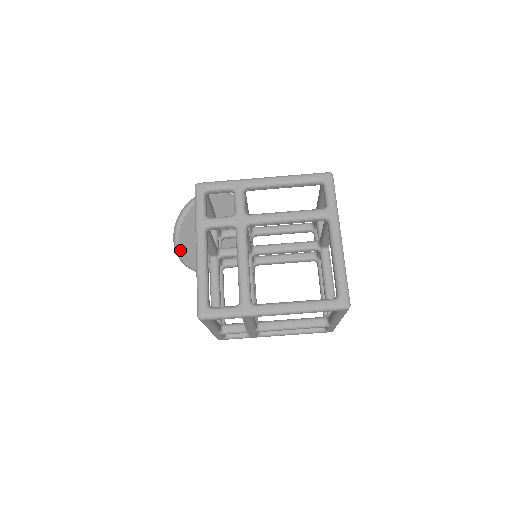
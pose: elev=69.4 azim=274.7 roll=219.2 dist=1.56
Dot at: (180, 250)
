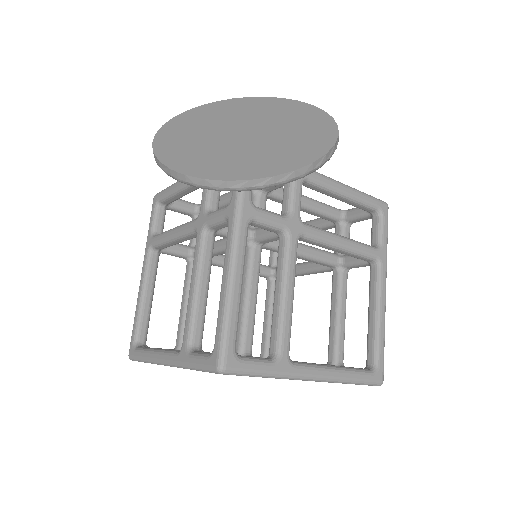
Dot at: occluded
